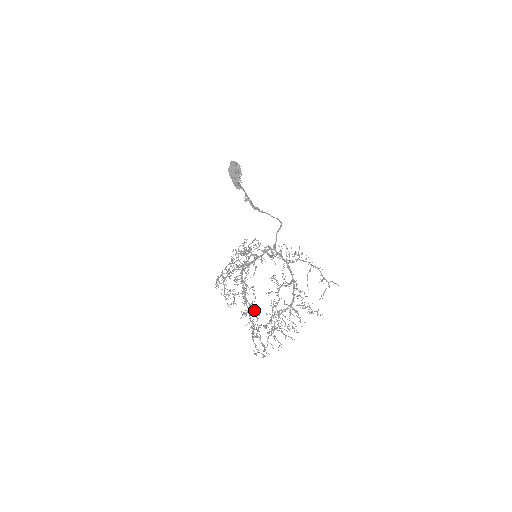
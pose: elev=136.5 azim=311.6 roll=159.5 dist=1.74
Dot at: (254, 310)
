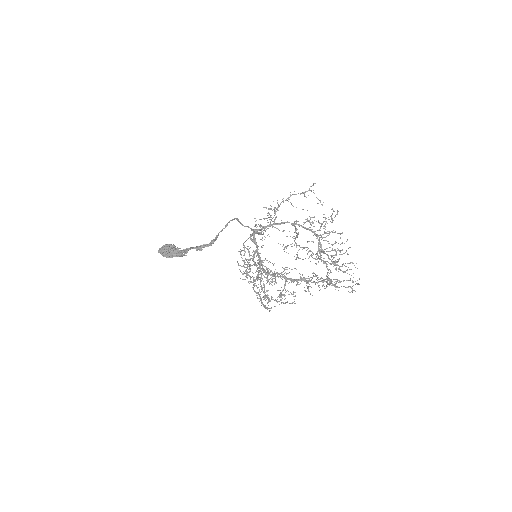
Dot at: occluded
